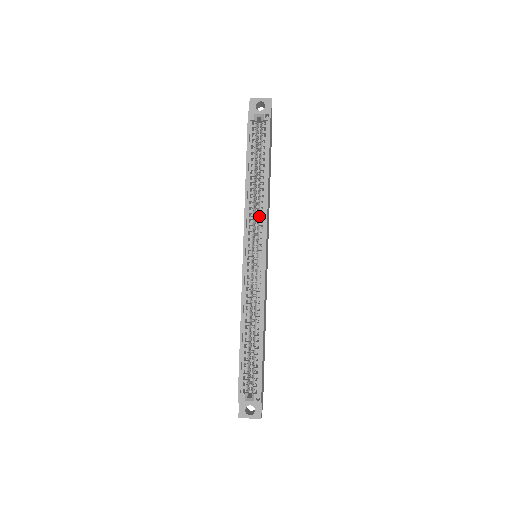
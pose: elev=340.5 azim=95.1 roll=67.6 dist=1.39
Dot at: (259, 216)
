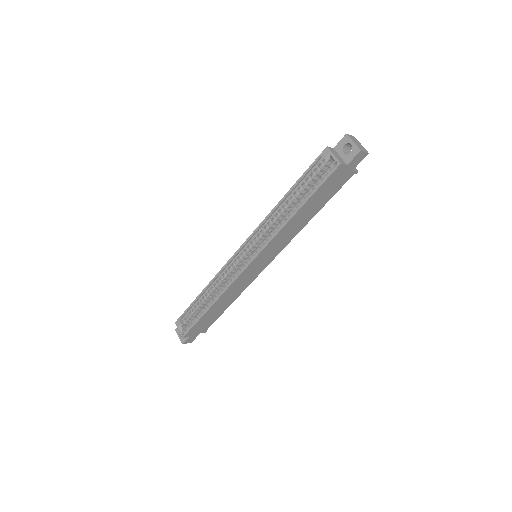
Dot at: (270, 234)
